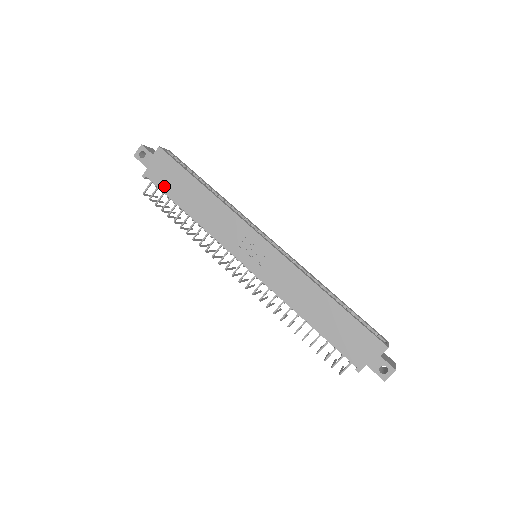
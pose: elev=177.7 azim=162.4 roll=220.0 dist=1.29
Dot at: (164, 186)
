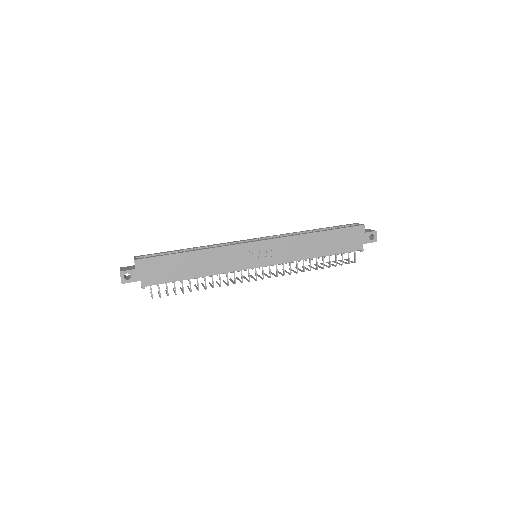
Dot at: (164, 279)
